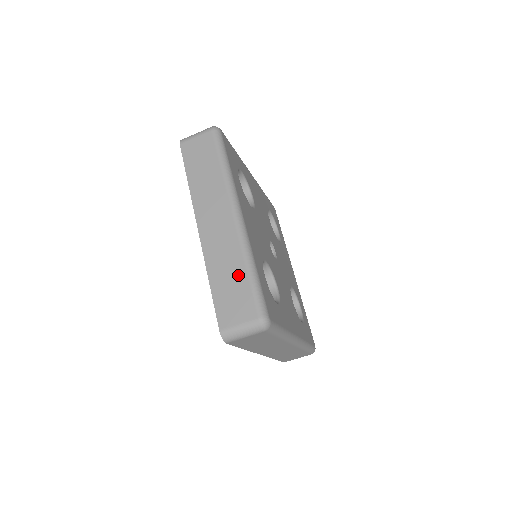
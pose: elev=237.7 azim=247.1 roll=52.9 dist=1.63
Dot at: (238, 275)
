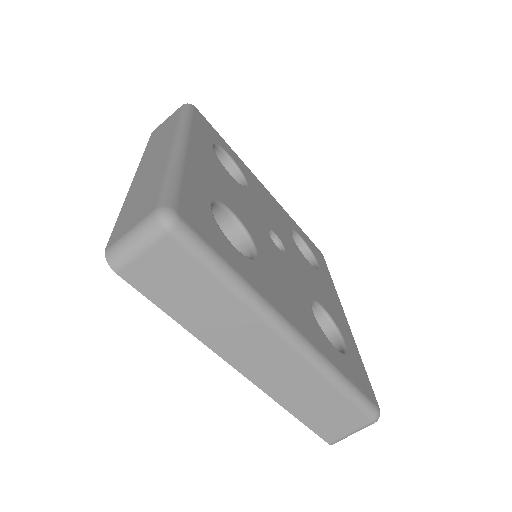
Dot at: (153, 184)
